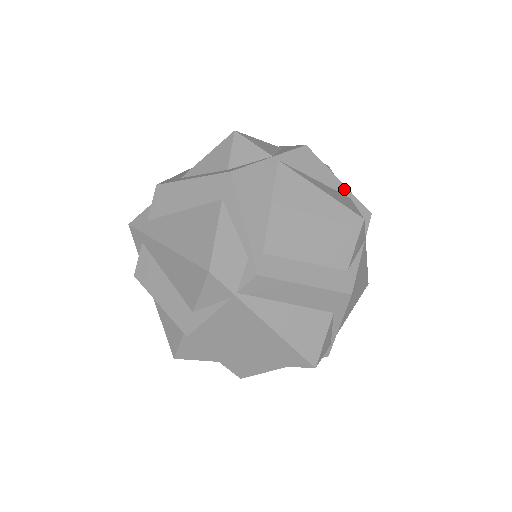
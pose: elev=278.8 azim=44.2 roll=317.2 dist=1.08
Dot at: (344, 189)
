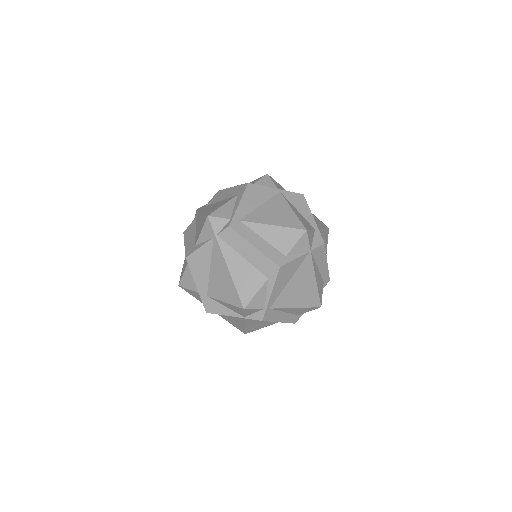
Dot at: (314, 223)
